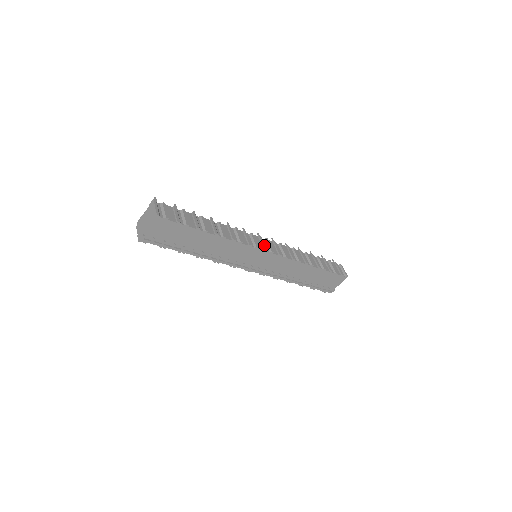
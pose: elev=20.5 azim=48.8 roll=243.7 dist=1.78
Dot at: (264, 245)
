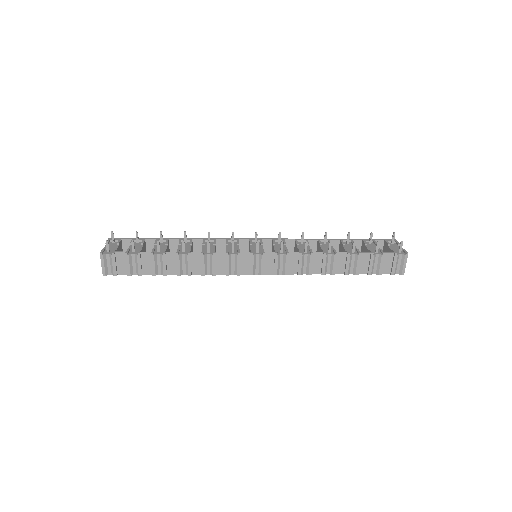
Dot at: (252, 268)
